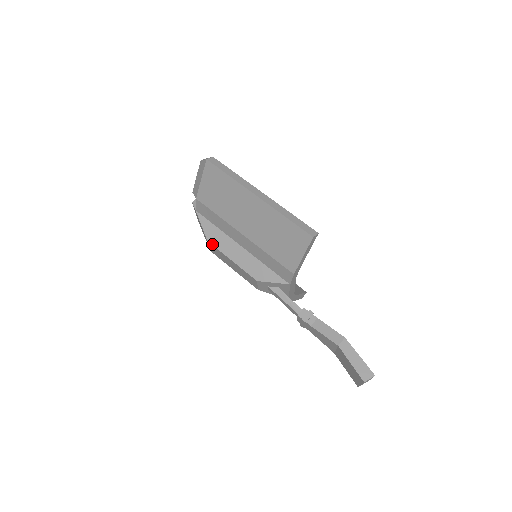
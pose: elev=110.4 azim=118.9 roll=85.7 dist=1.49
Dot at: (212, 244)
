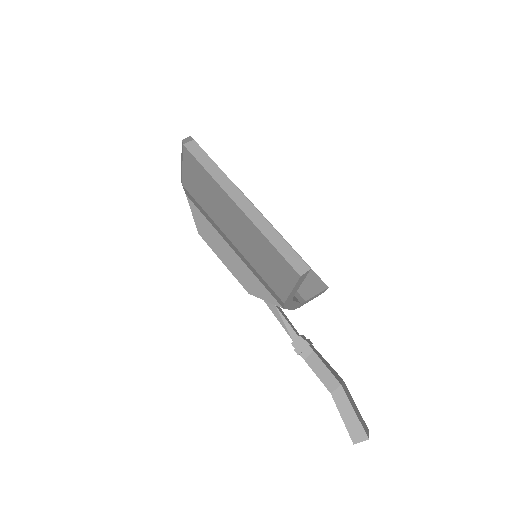
Dot at: (203, 238)
